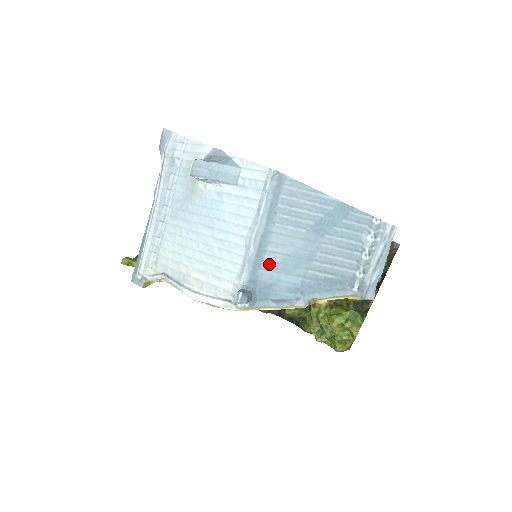
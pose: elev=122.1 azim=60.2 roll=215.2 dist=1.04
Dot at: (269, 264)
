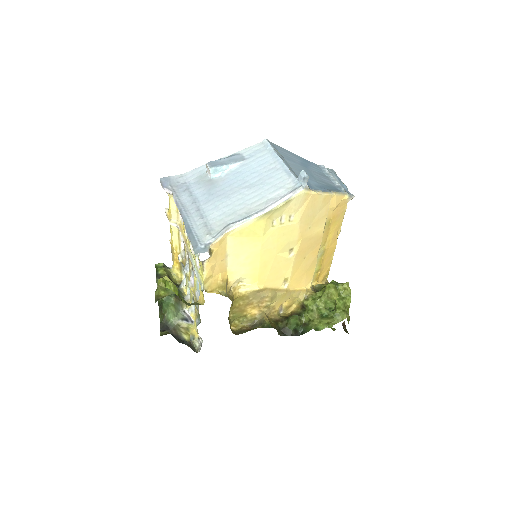
Dot at: (298, 174)
